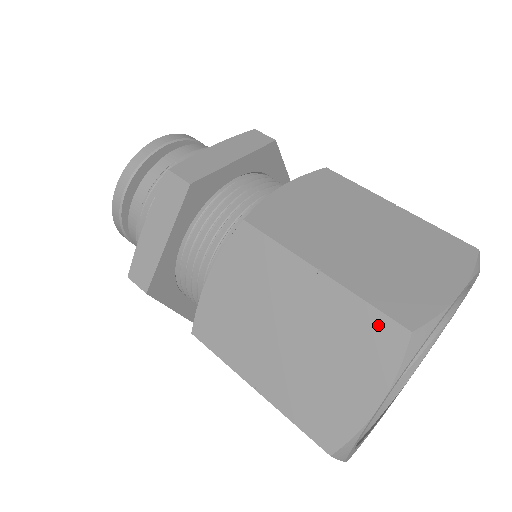
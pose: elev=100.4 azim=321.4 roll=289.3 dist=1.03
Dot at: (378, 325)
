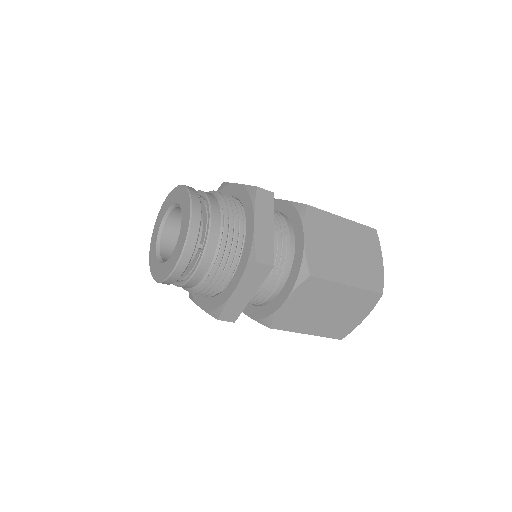
Dot at: (371, 296)
